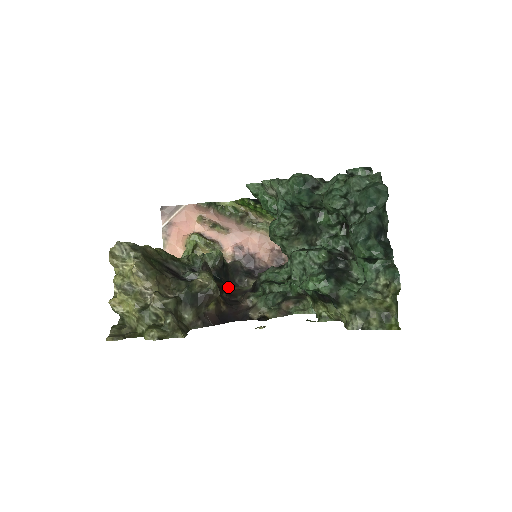
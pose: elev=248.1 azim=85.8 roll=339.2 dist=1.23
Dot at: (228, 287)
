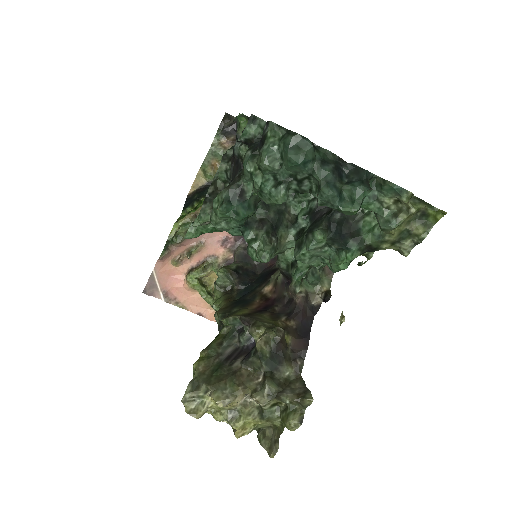
Dot at: (266, 291)
